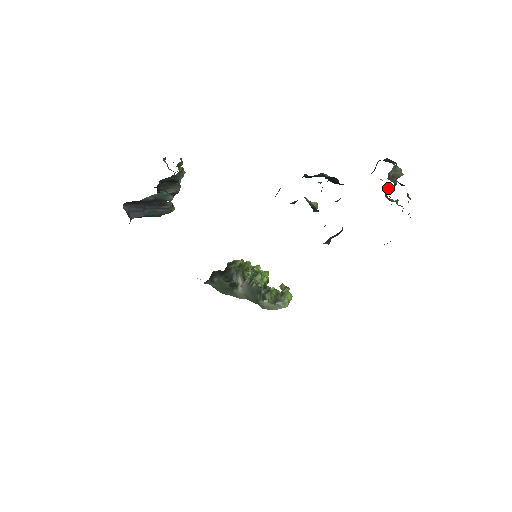
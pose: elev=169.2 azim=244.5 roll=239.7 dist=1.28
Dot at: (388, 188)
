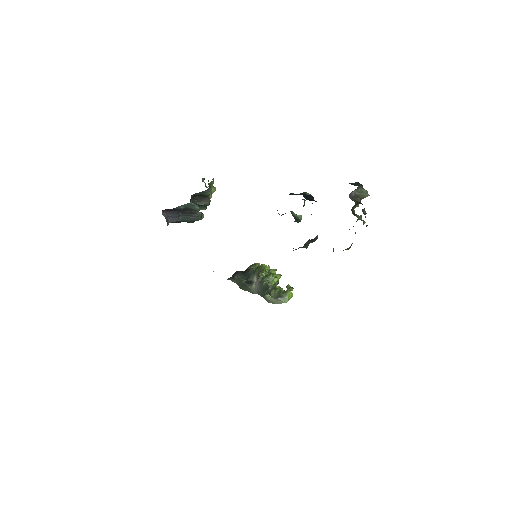
Dot at: (356, 206)
